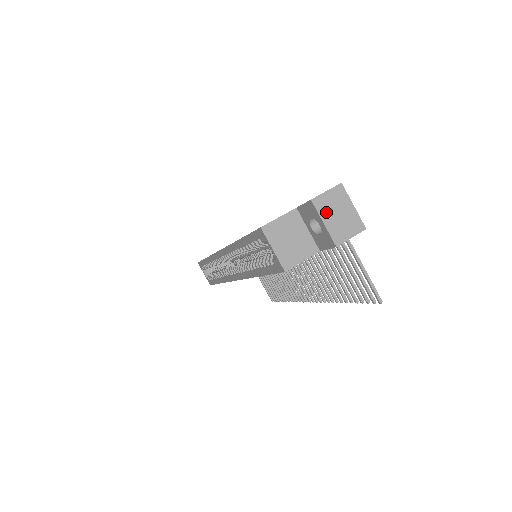
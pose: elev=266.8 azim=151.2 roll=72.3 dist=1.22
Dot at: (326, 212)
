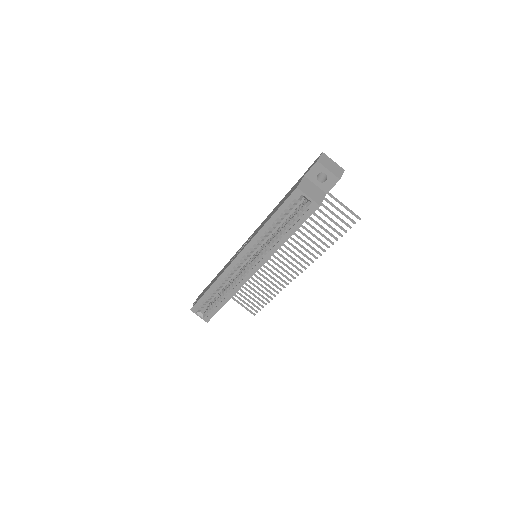
Dot at: (326, 165)
